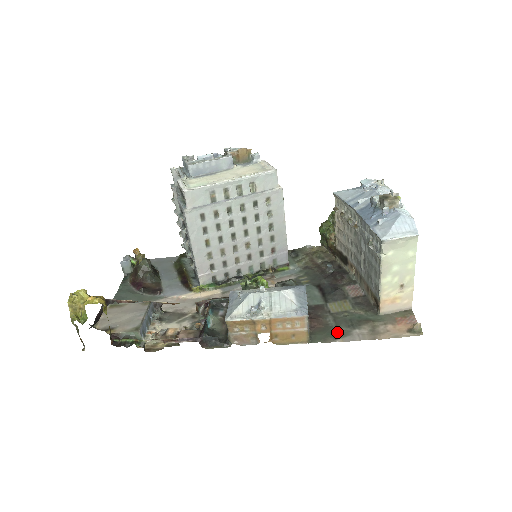
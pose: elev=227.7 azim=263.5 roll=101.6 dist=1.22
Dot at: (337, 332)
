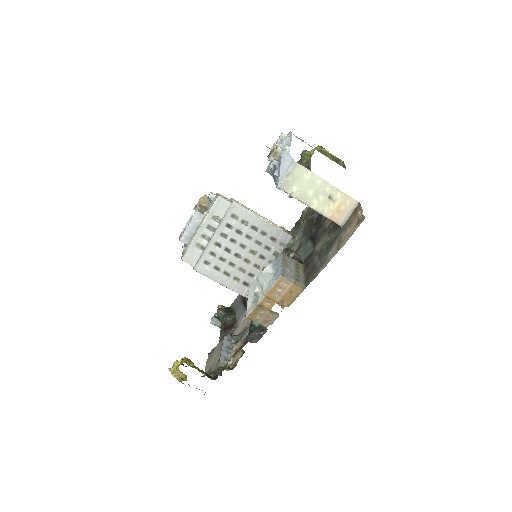
Dot at: (320, 265)
